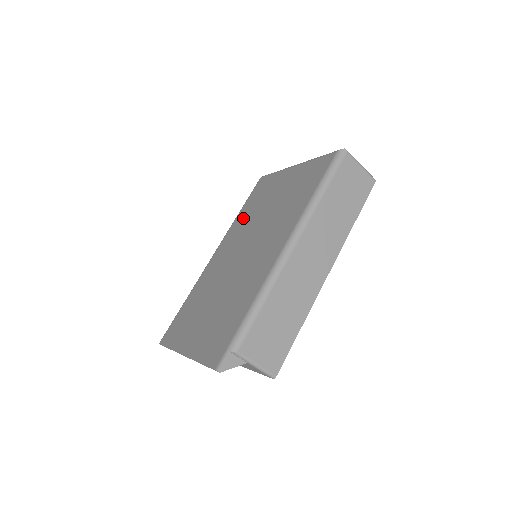
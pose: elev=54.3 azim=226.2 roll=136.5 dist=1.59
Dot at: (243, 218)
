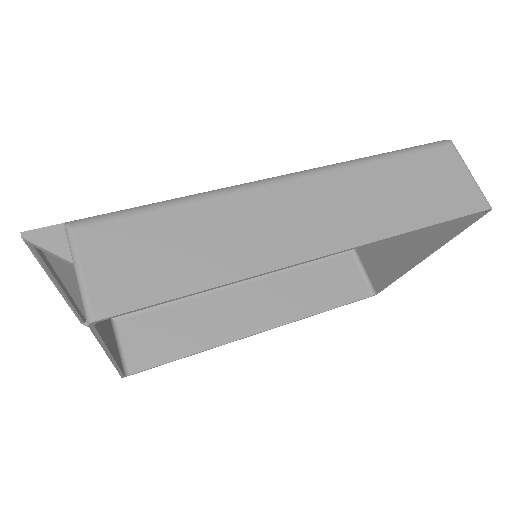
Dot at: occluded
